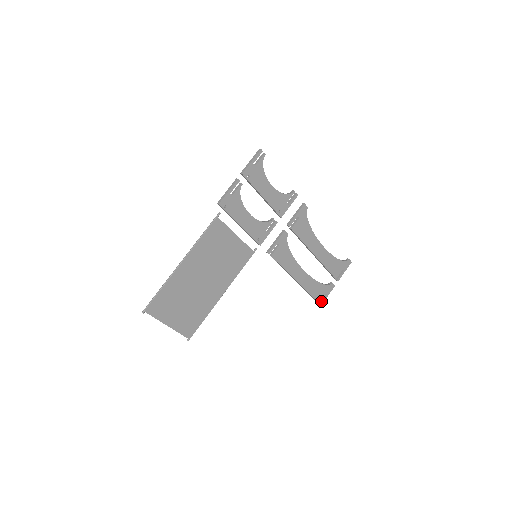
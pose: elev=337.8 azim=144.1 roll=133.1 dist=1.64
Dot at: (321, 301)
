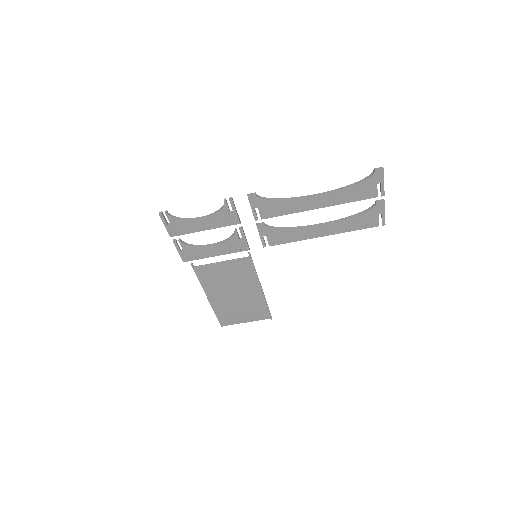
Dot at: occluded
